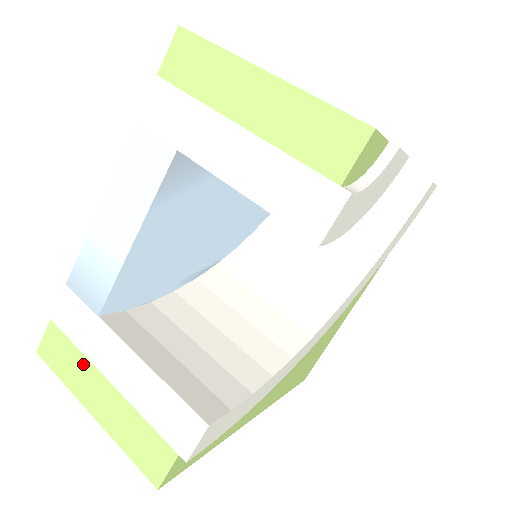
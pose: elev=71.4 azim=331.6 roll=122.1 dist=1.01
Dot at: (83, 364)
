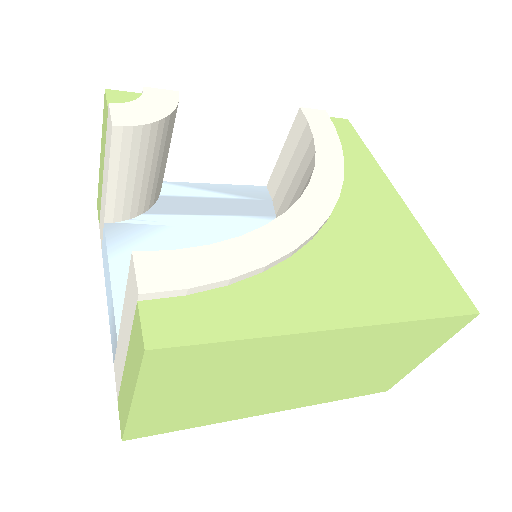
Dot at: (123, 384)
